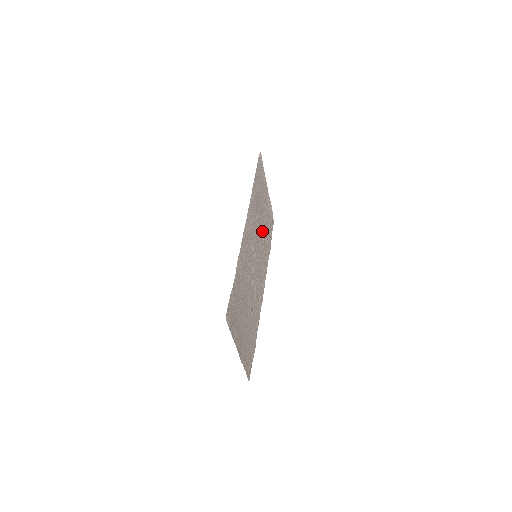
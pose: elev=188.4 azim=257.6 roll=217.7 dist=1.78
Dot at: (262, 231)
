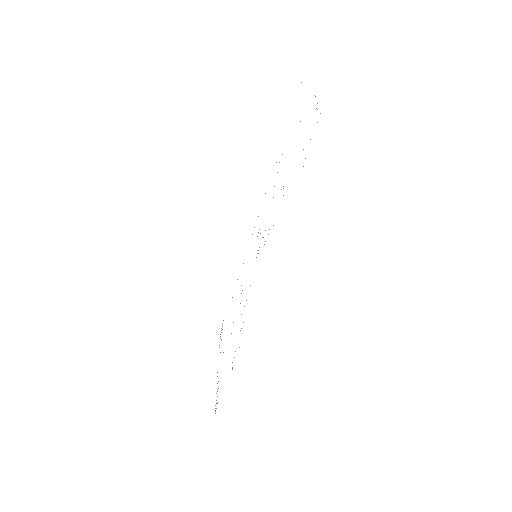
Dot at: occluded
